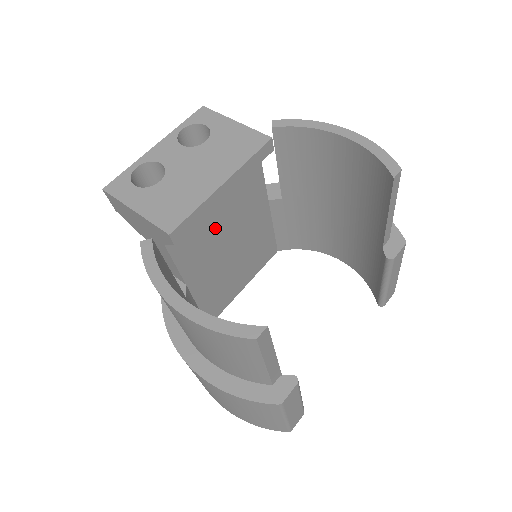
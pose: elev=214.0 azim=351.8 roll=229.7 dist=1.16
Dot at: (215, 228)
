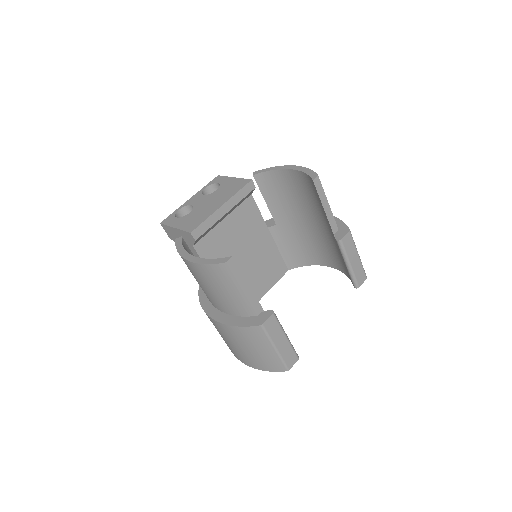
Dot at: (228, 241)
